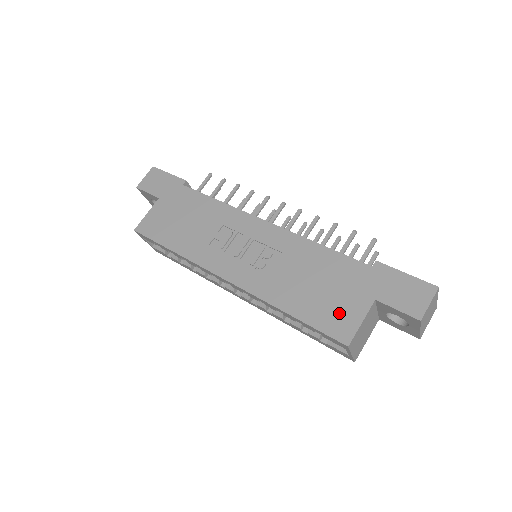
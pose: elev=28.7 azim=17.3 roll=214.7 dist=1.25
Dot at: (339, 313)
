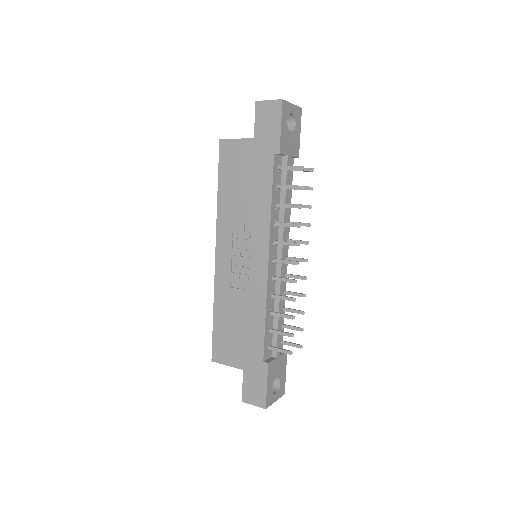
Dot at: (226, 349)
